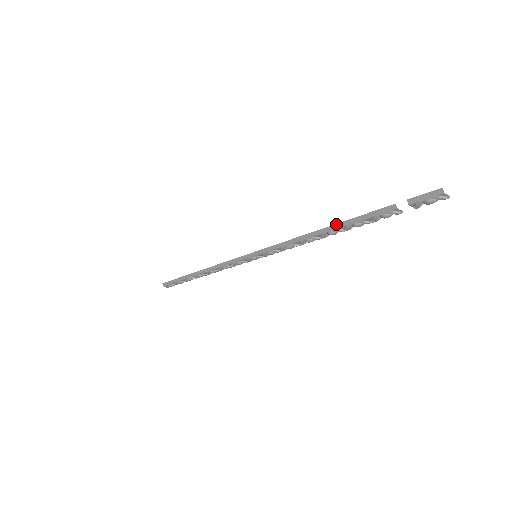
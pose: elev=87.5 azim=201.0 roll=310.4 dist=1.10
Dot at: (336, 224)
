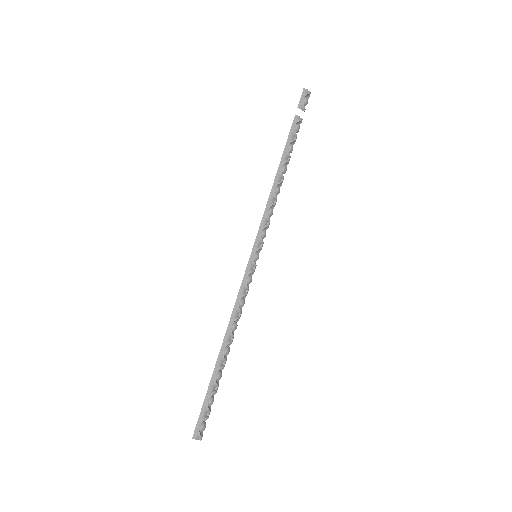
Dot at: (281, 158)
